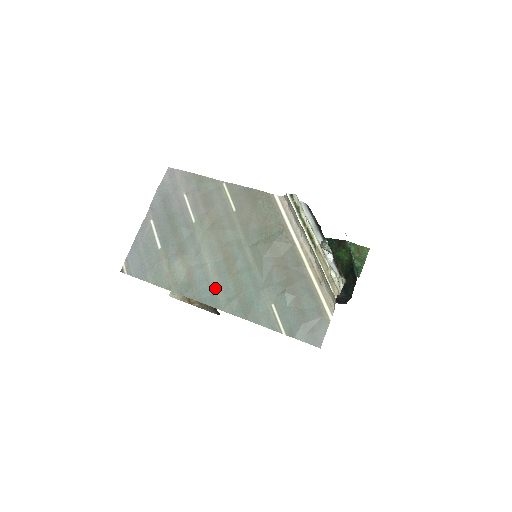
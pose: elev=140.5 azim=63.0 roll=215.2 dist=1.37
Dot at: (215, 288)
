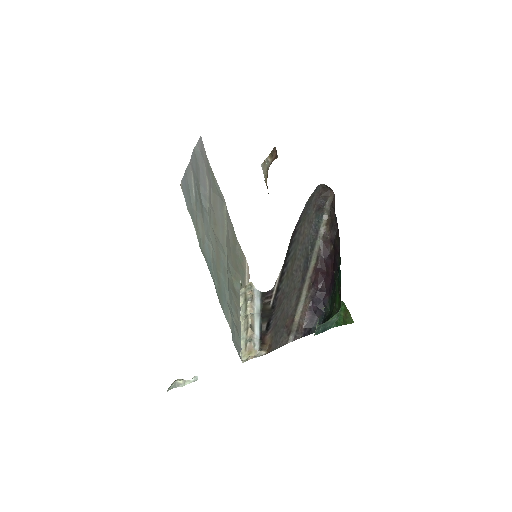
Dot at: (212, 264)
